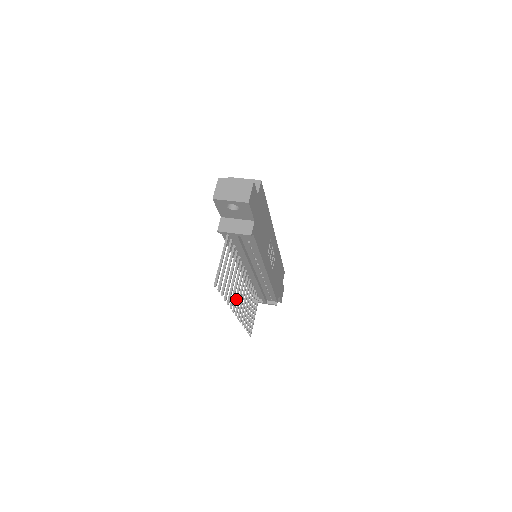
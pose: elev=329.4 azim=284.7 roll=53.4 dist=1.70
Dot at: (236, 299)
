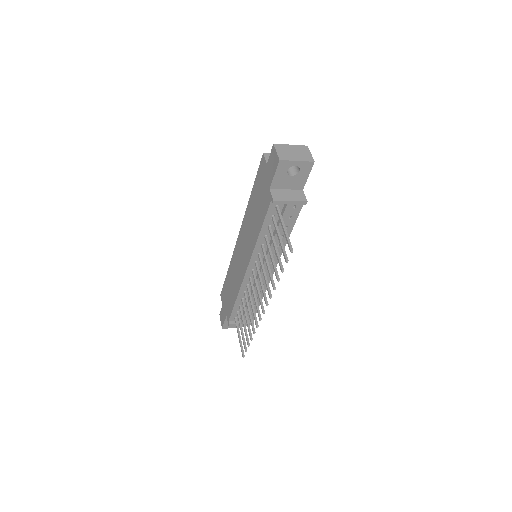
Dot at: (265, 293)
